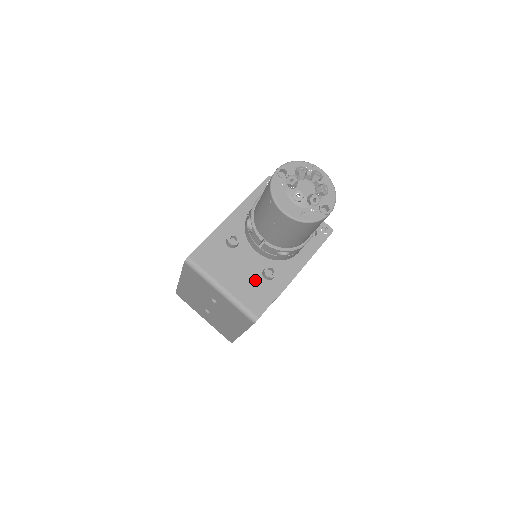
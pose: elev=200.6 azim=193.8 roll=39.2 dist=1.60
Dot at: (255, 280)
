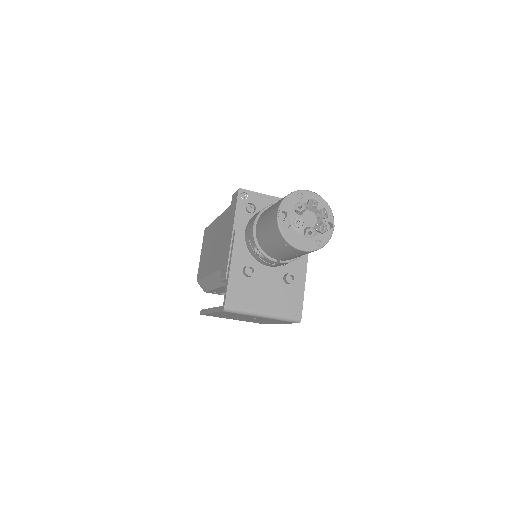
Dot at: (282, 291)
